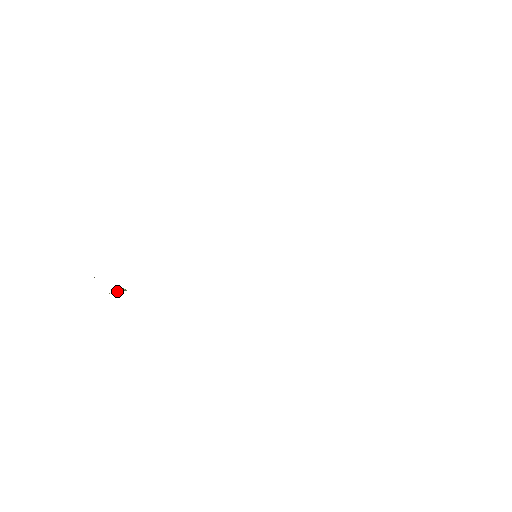
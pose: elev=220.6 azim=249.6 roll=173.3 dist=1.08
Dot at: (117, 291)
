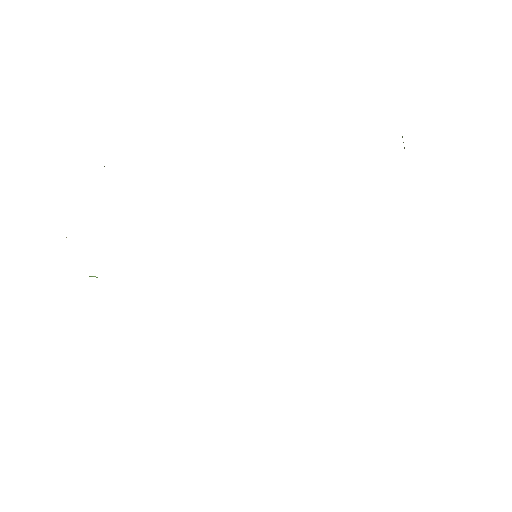
Dot at: occluded
